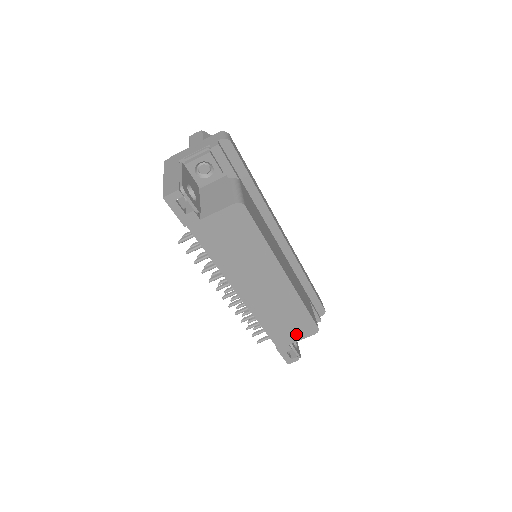
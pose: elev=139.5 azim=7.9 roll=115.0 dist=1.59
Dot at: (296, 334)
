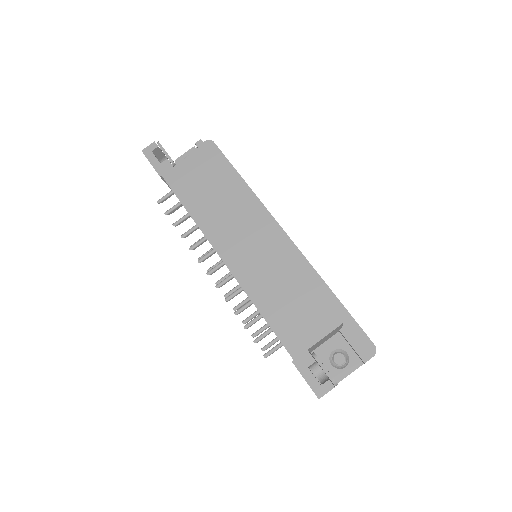
Dot at: (312, 326)
